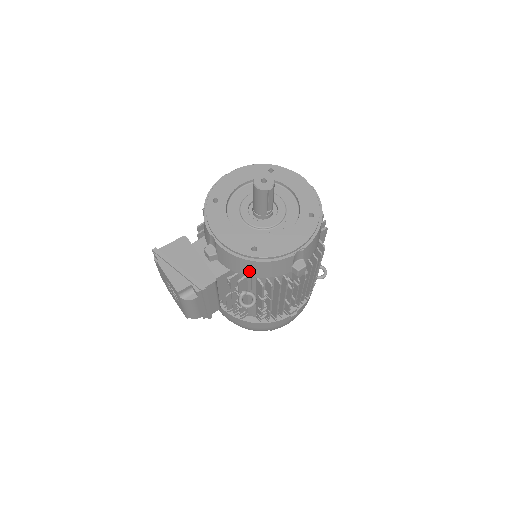
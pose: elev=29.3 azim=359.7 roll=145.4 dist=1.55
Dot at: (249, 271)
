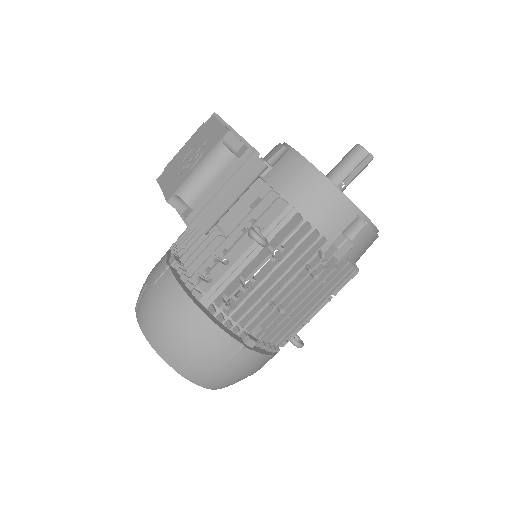
Dot at: (301, 195)
